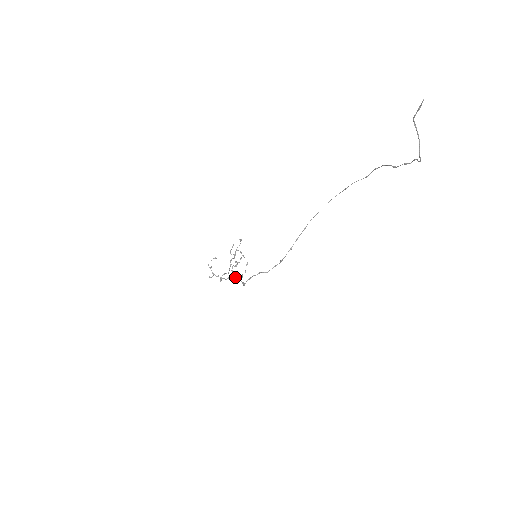
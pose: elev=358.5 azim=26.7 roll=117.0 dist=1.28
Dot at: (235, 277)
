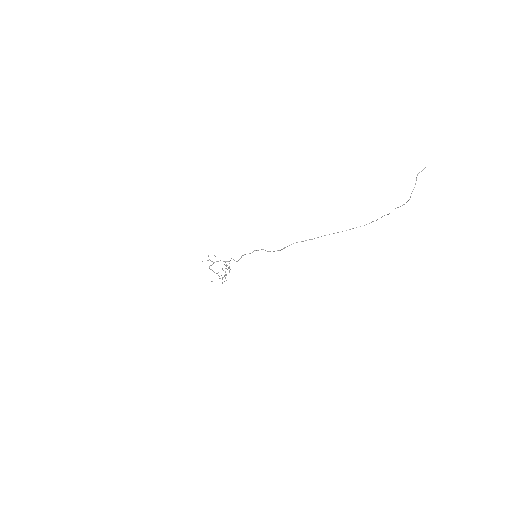
Dot at: occluded
